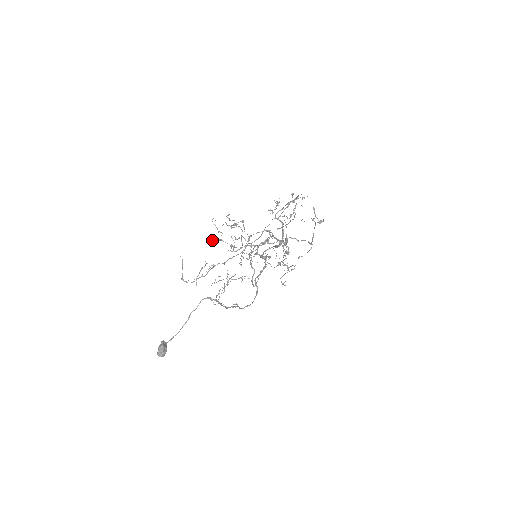
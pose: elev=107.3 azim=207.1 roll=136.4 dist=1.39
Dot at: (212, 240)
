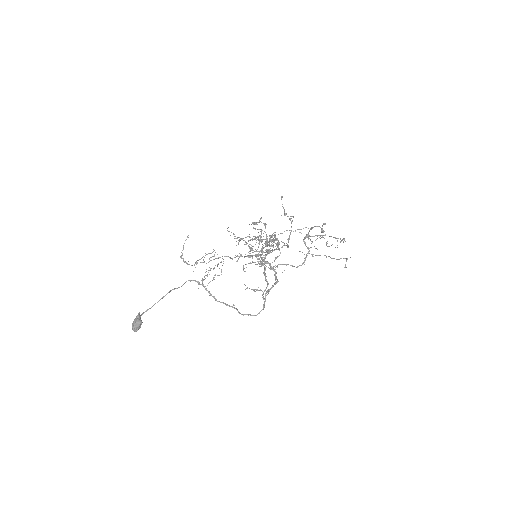
Dot at: (237, 238)
